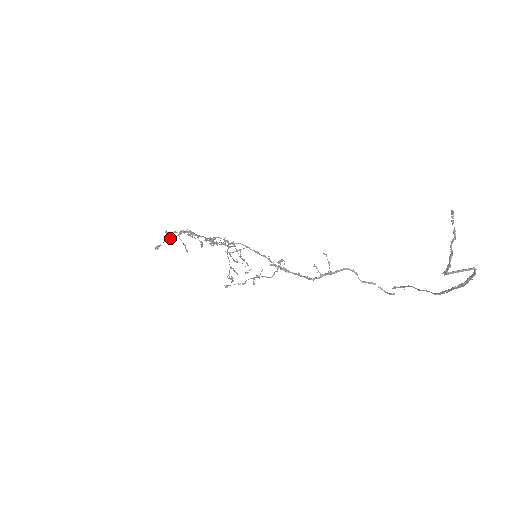
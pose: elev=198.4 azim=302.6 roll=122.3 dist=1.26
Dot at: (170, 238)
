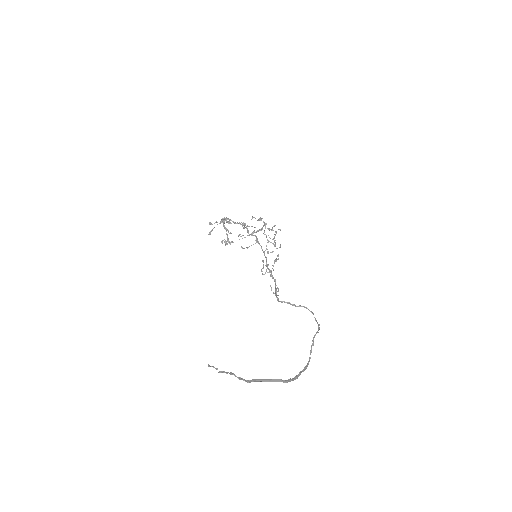
Dot at: (217, 224)
